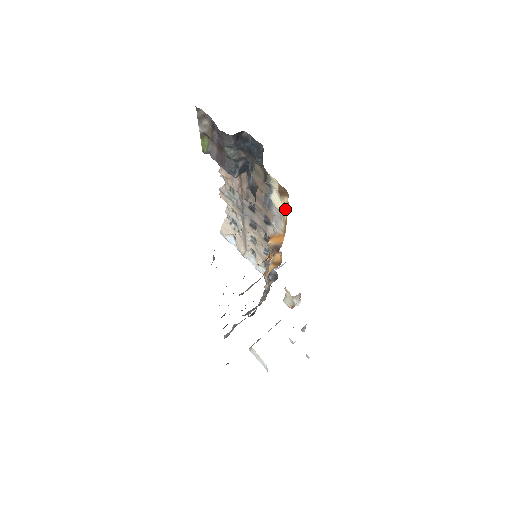
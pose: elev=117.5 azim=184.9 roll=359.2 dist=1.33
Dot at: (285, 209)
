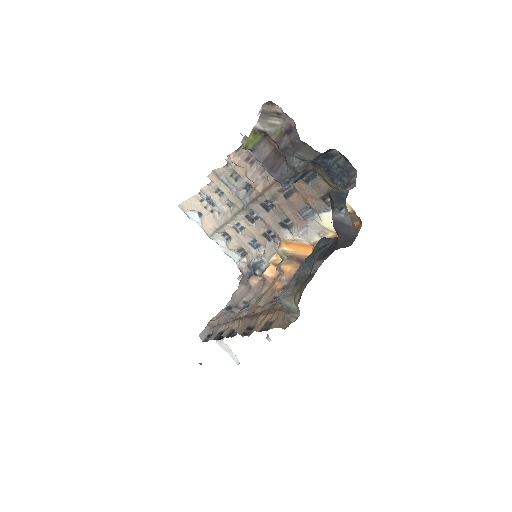
Dot at: occluded
